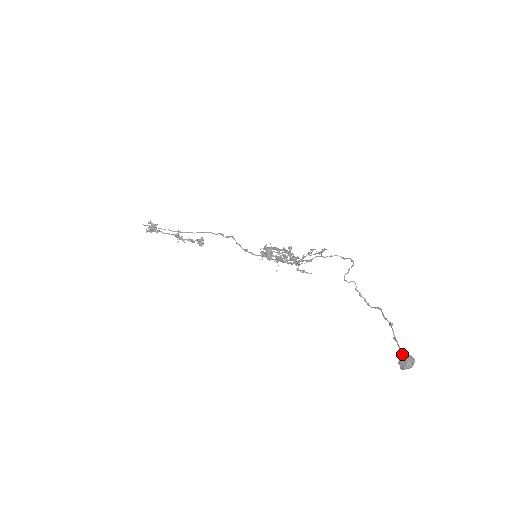
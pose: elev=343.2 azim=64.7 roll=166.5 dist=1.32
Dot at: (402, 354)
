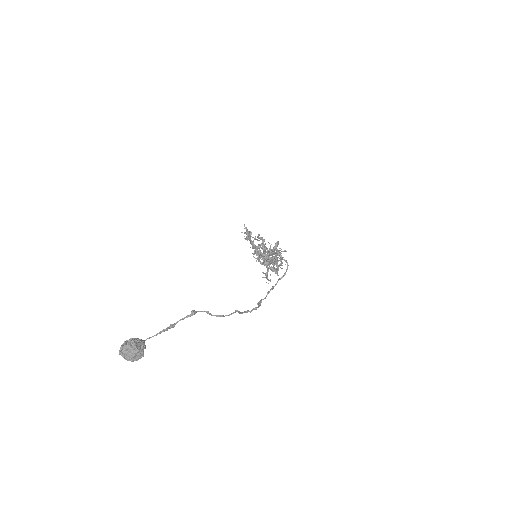
Dot at: (145, 340)
